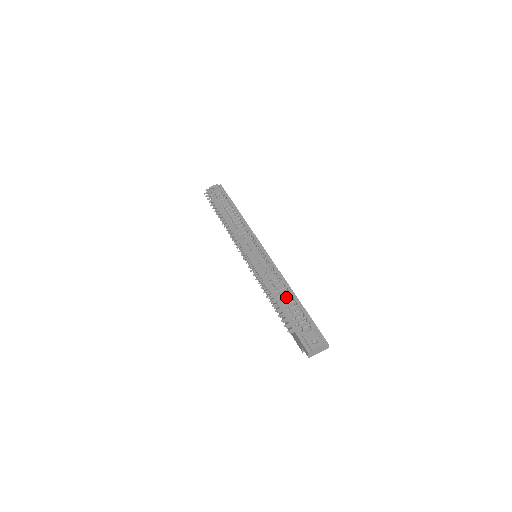
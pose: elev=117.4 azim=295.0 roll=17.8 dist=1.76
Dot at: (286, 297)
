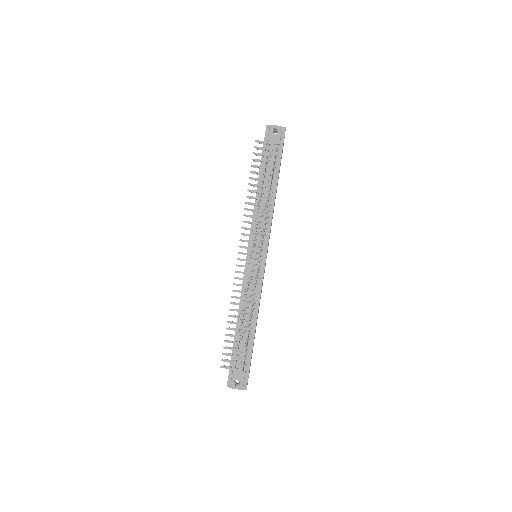
Dot at: occluded
